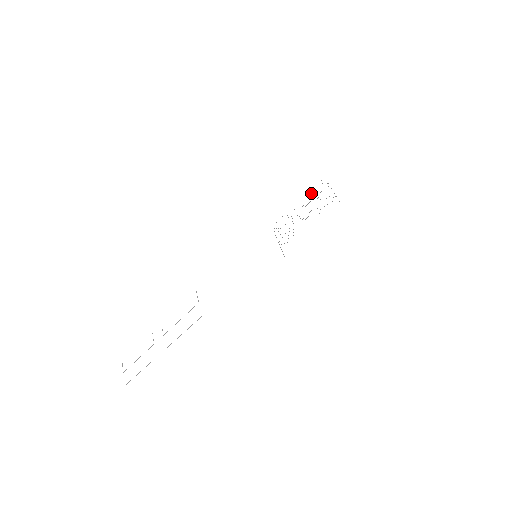
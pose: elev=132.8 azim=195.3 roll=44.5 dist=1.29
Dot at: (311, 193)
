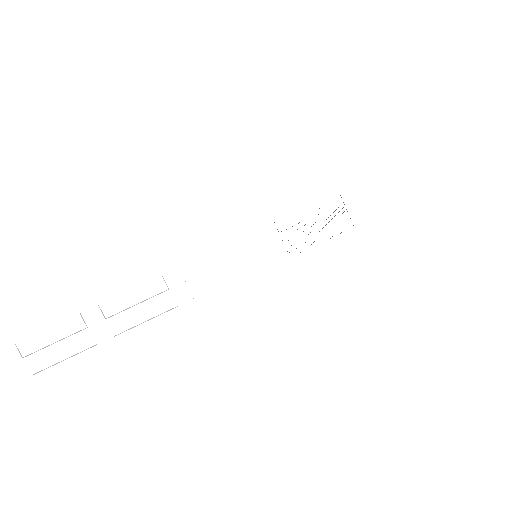
Dot at: occluded
